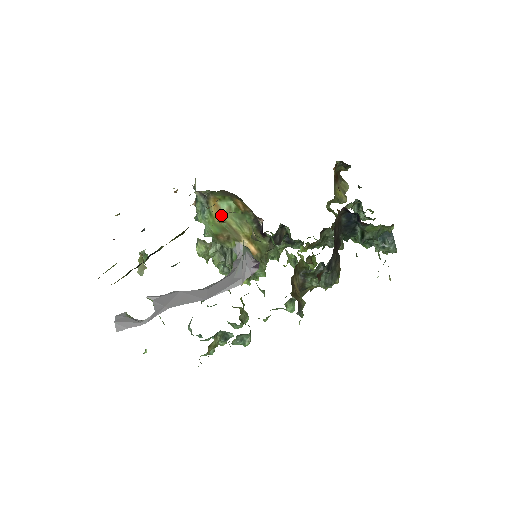
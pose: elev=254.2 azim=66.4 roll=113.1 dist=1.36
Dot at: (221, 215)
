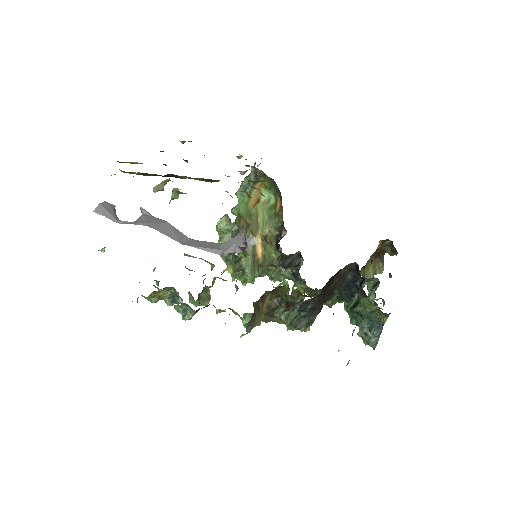
Dot at: (257, 202)
